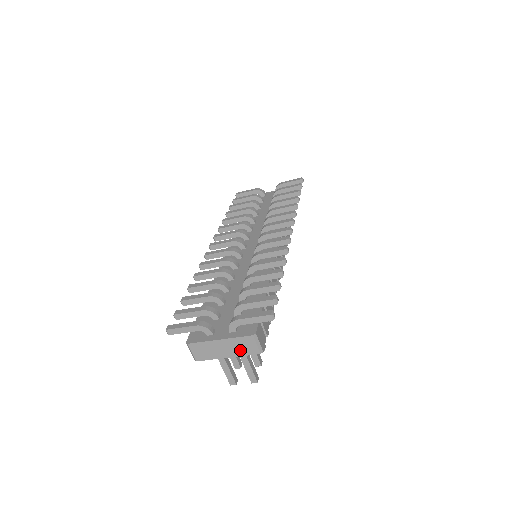
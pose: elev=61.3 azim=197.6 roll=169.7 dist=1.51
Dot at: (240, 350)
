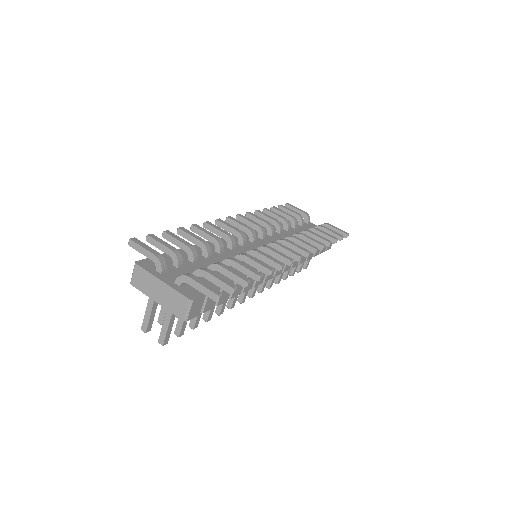
Dot at: (170, 304)
